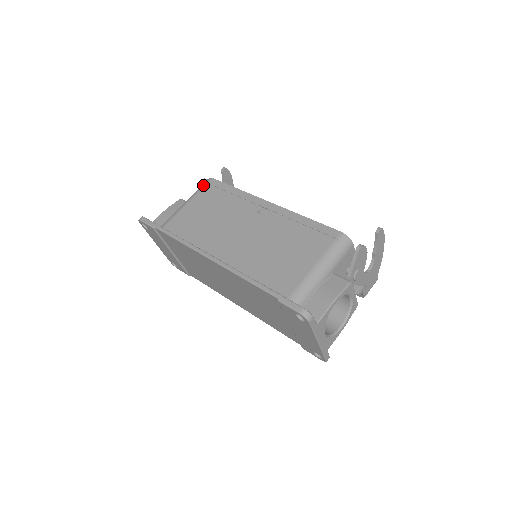
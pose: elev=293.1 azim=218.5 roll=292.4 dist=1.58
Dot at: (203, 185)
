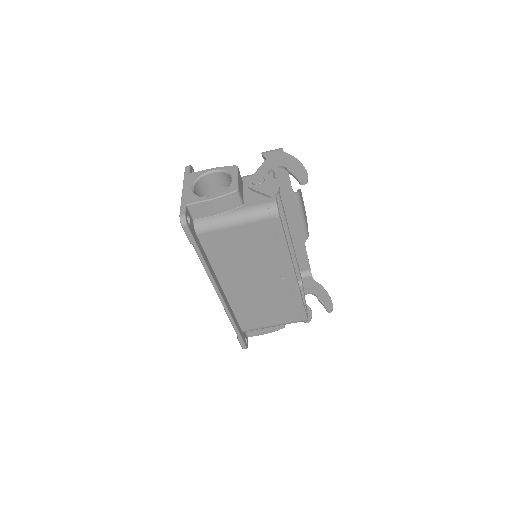
Dot at: (266, 217)
